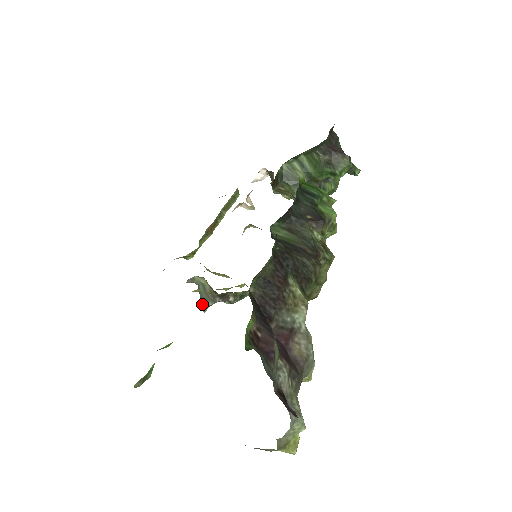
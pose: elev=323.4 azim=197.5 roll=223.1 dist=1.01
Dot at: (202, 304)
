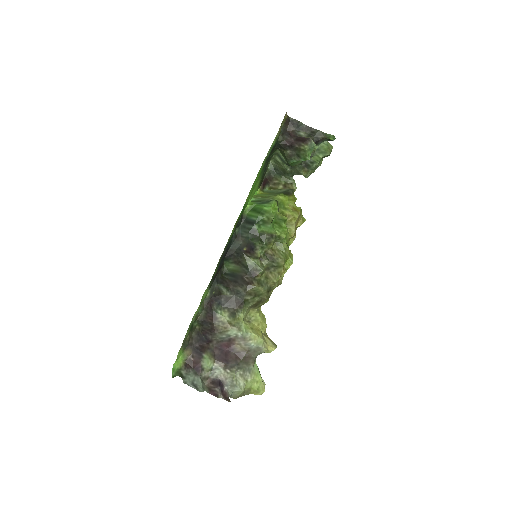
Dot at: occluded
